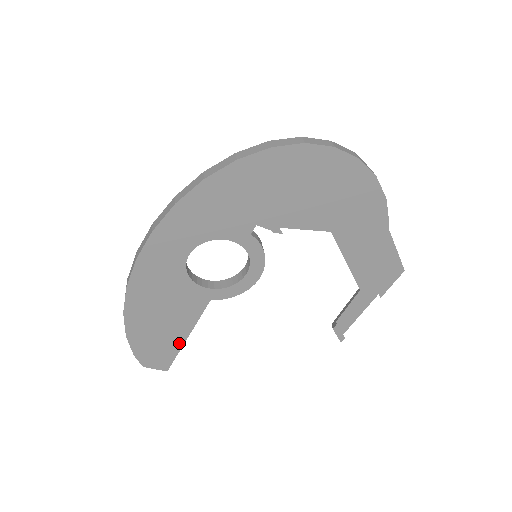
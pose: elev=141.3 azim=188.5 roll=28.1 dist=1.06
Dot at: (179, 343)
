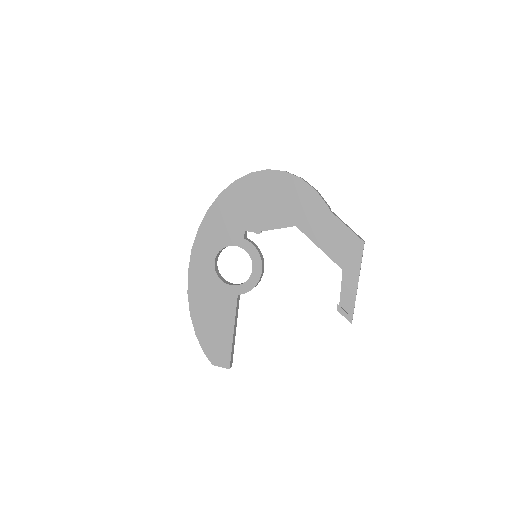
Dot at: (230, 339)
